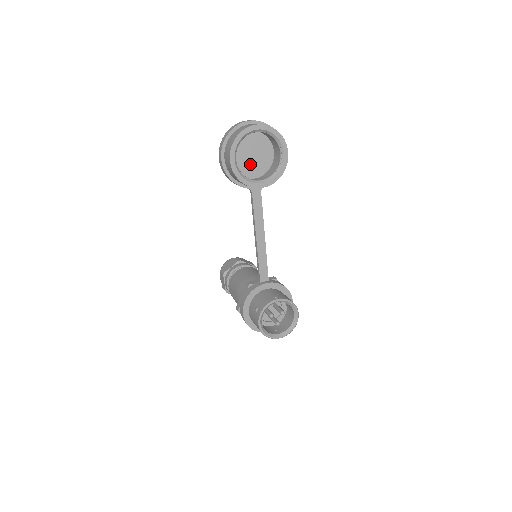
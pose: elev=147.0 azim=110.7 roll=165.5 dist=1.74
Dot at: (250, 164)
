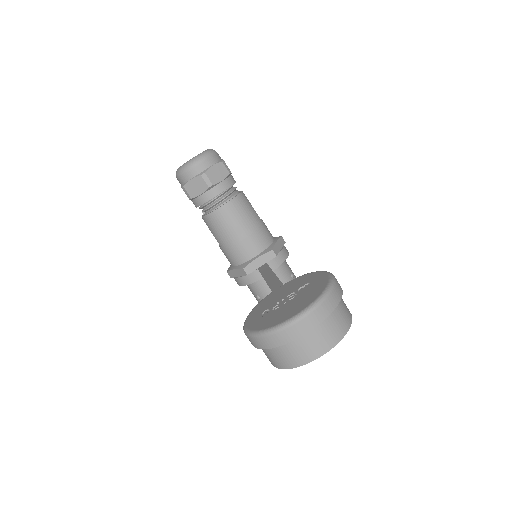
Dot at: occluded
